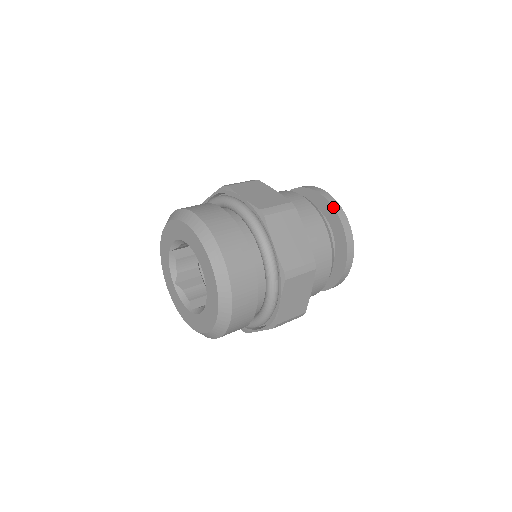
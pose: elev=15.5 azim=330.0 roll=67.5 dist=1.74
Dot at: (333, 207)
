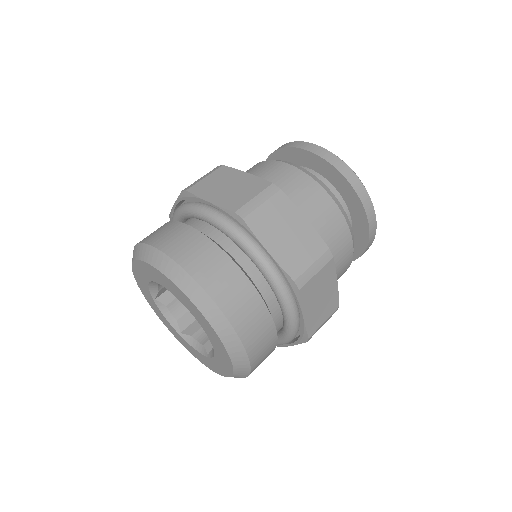
Dot at: (365, 209)
